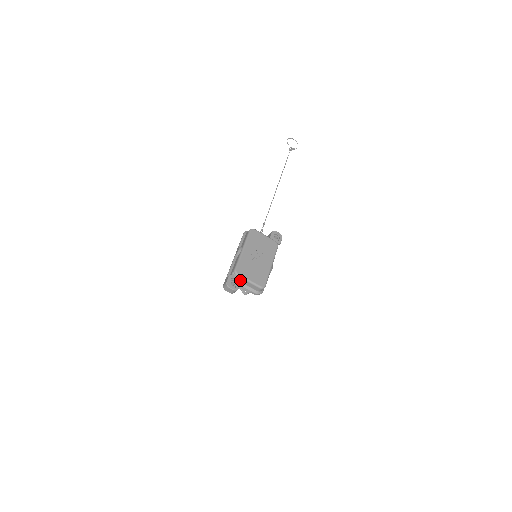
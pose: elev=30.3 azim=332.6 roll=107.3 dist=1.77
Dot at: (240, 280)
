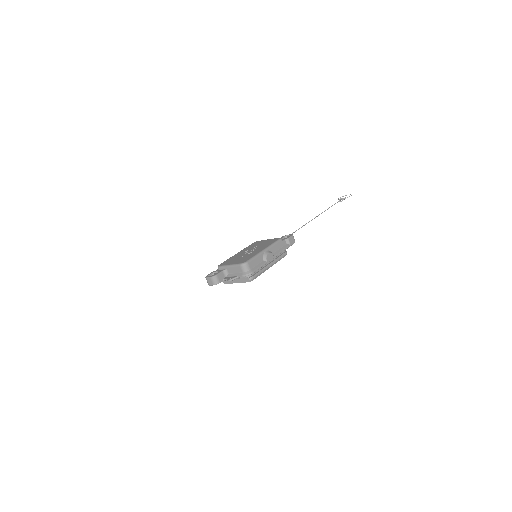
Dot at: (222, 270)
